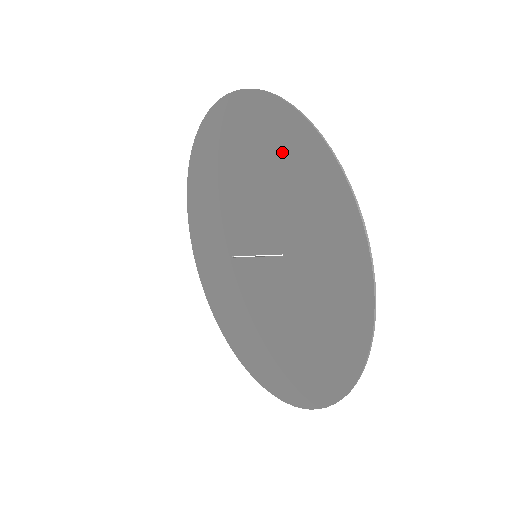
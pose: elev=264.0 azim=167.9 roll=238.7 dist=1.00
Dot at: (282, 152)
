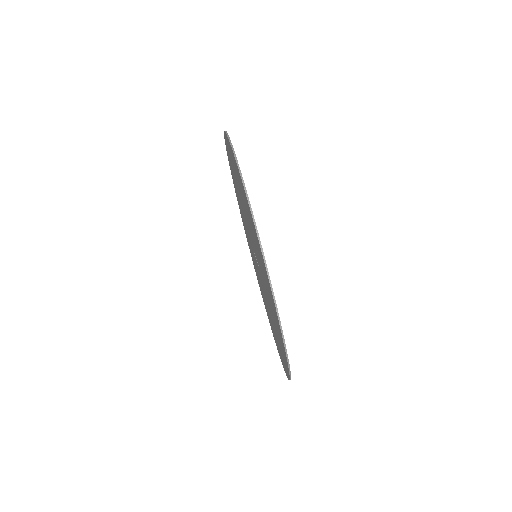
Dot at: (251, 221)
